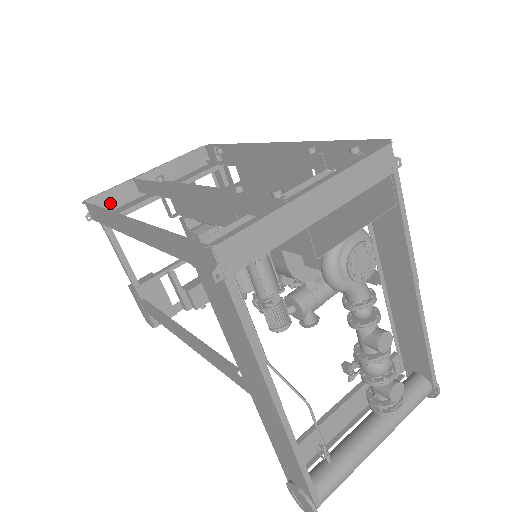
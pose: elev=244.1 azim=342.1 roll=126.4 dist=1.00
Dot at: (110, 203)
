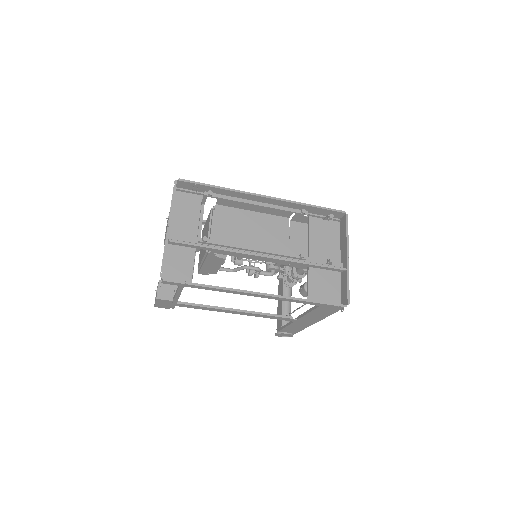
Dot at: occluded
